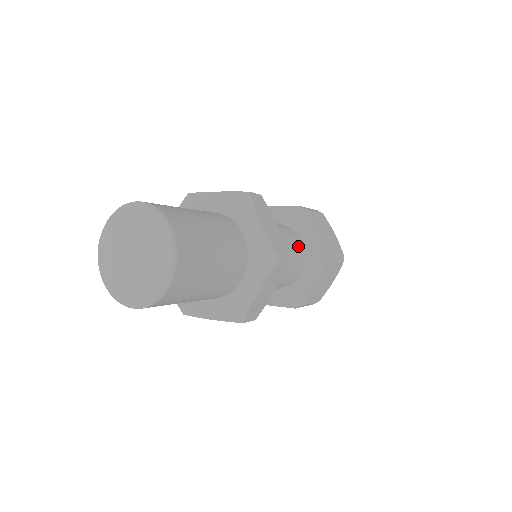
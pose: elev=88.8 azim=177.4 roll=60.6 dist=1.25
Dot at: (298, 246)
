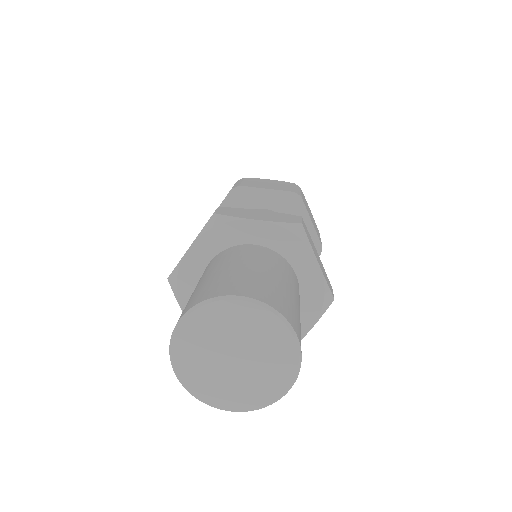
Dot at: occluded
